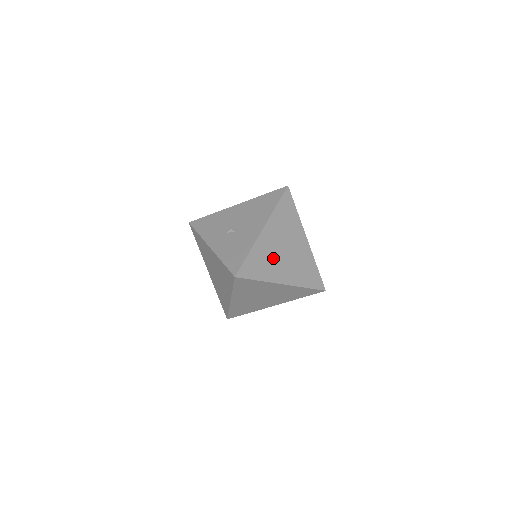
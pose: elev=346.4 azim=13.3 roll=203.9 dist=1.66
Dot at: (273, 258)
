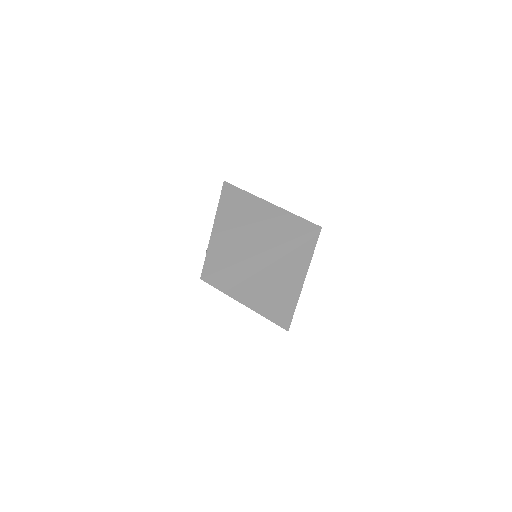
Dot at: (237, 240)
